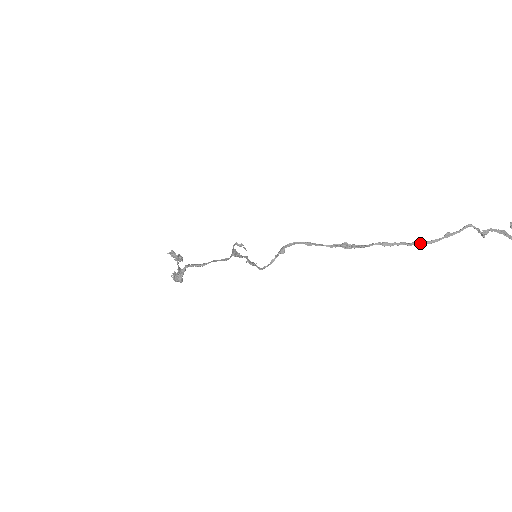
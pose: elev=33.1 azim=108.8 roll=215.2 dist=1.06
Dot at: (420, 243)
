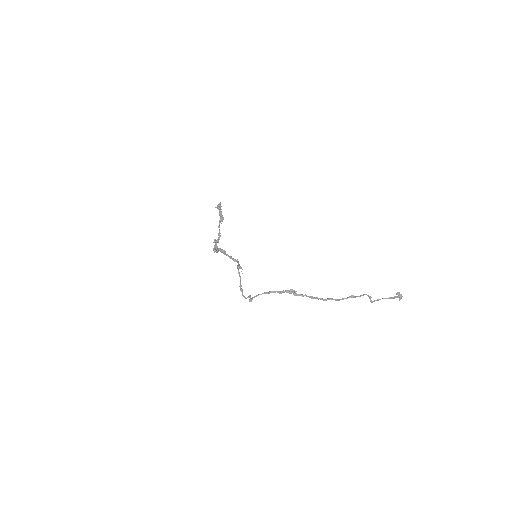
Dot at: occluded
